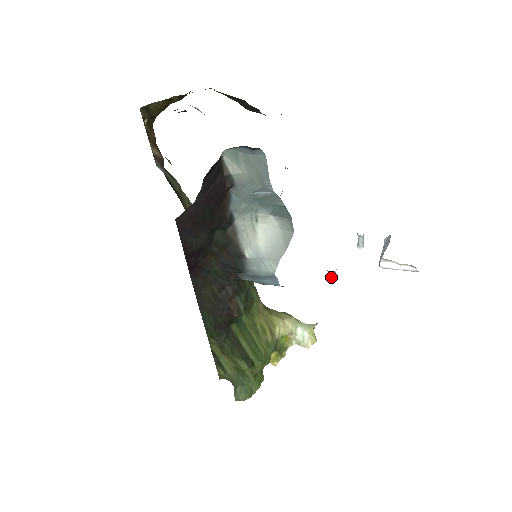
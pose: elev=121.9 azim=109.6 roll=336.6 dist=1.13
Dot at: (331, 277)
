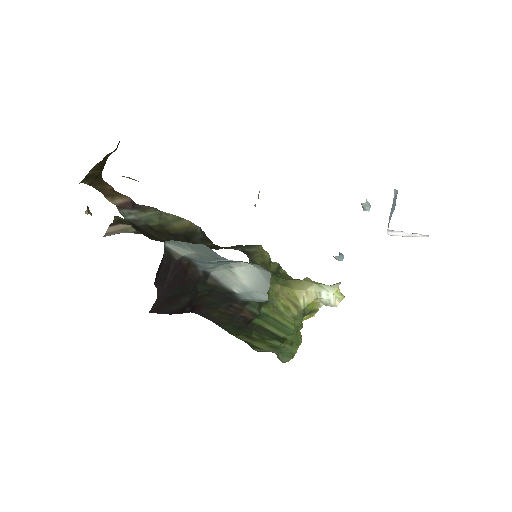
Dot at: (336, 259)
